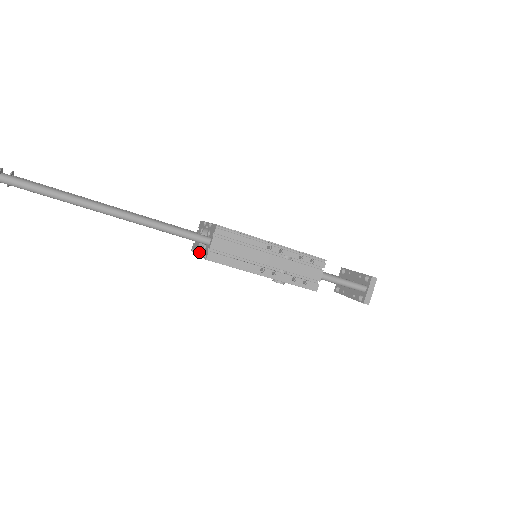
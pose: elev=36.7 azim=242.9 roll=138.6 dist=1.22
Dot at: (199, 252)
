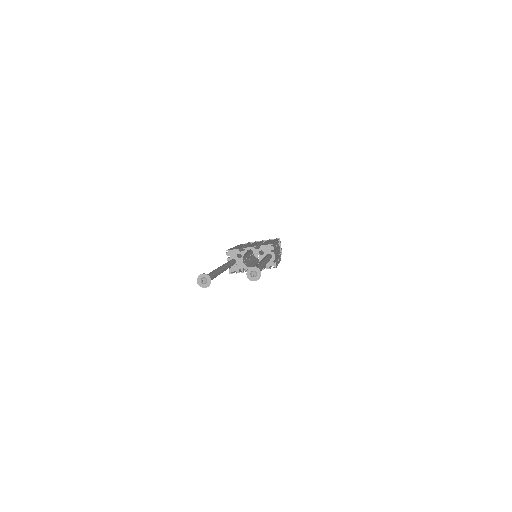
Dot at: occluded
